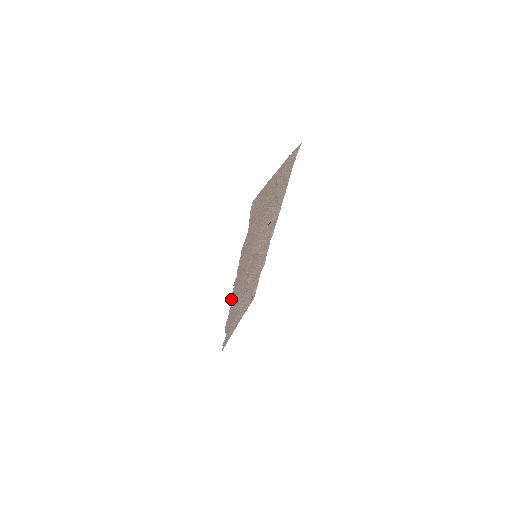
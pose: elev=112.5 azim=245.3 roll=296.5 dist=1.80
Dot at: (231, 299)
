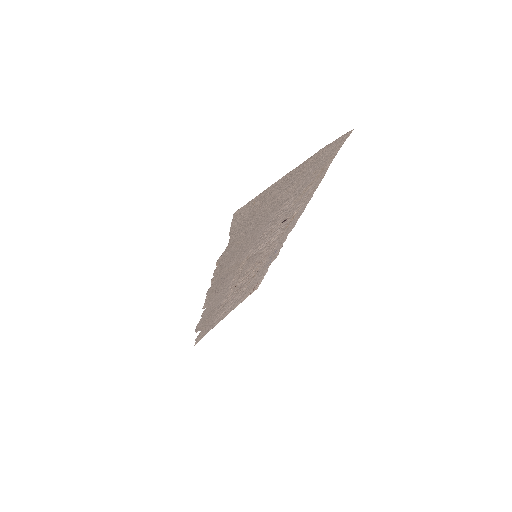
Dot at: (204, 305)
